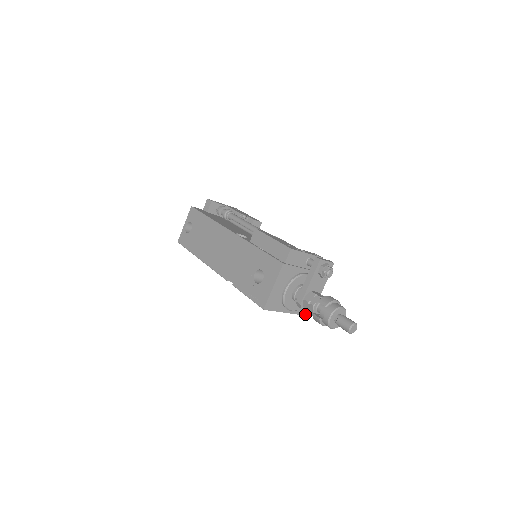
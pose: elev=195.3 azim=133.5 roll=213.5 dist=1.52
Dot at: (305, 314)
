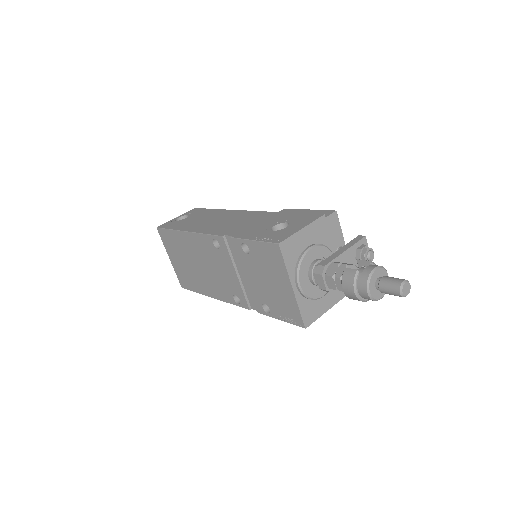
Dot at: (303, 316)
